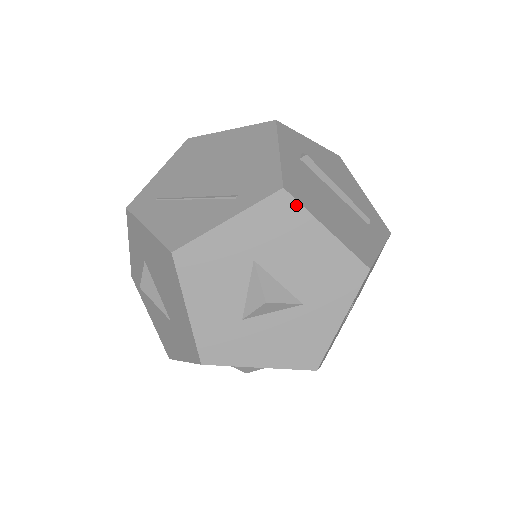
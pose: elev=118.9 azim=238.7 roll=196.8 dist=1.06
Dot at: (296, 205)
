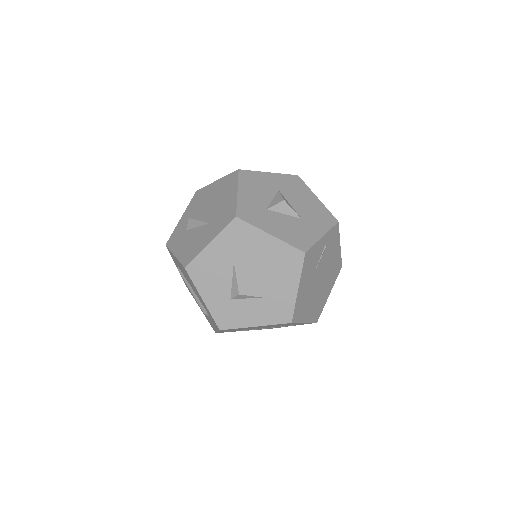
Dot at: (303, 183)
